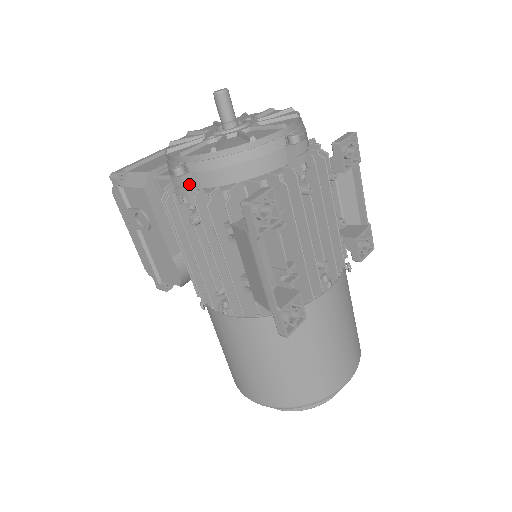
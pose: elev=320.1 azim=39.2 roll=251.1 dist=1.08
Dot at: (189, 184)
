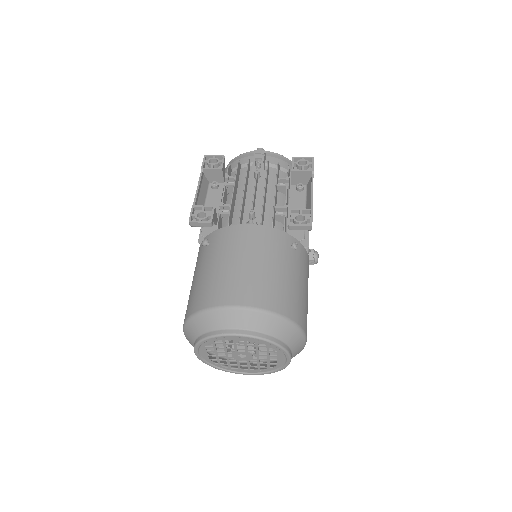
Dot at: occluded
